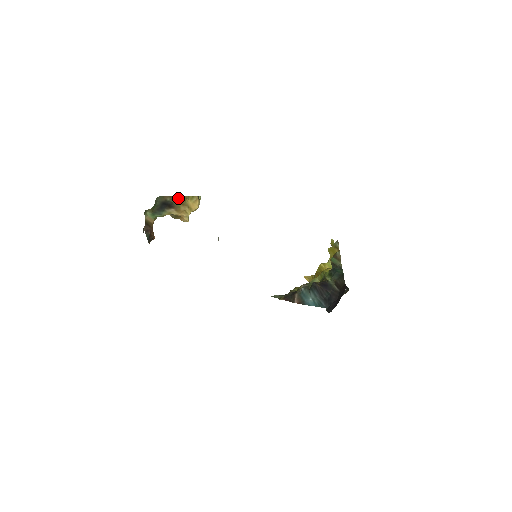
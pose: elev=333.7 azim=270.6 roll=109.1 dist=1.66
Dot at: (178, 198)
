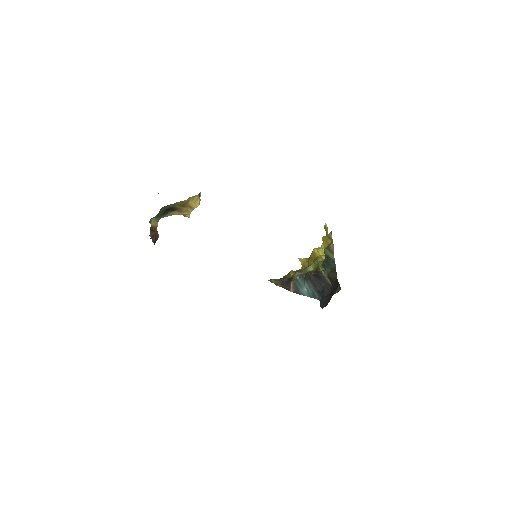
Dot at: (181, 203)
